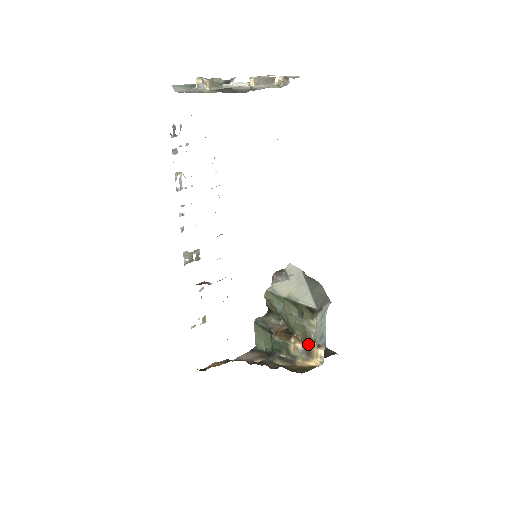
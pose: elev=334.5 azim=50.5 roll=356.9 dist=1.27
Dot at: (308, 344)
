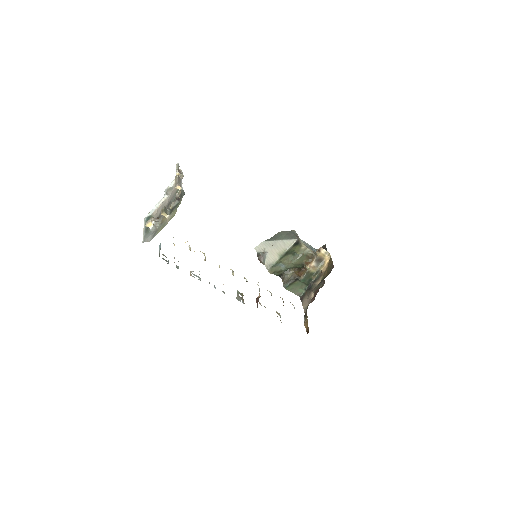
Dot at: (315, 258)
